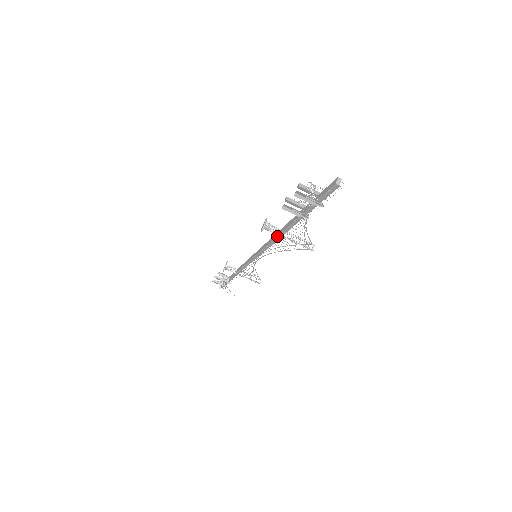
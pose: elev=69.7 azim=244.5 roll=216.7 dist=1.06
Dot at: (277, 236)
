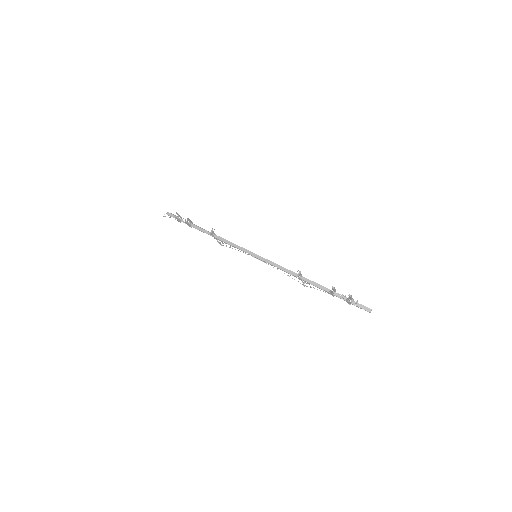
Dot at: (298, 277)
